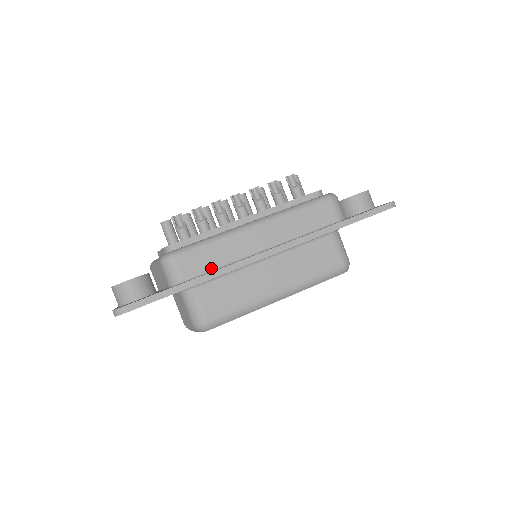
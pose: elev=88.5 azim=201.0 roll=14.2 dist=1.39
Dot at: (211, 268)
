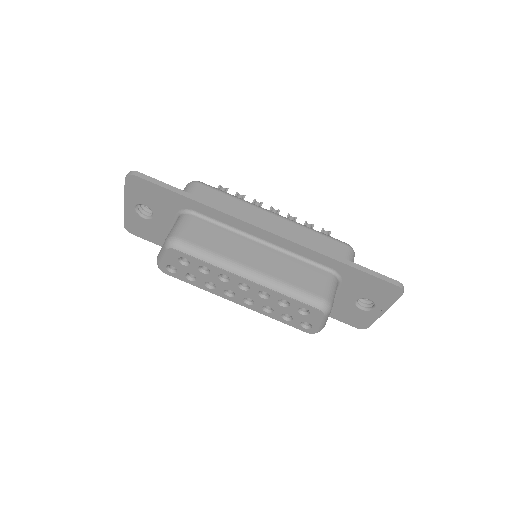
Dot at: occluded
